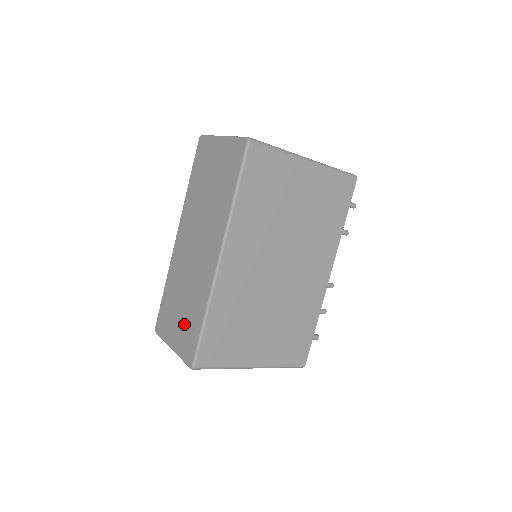
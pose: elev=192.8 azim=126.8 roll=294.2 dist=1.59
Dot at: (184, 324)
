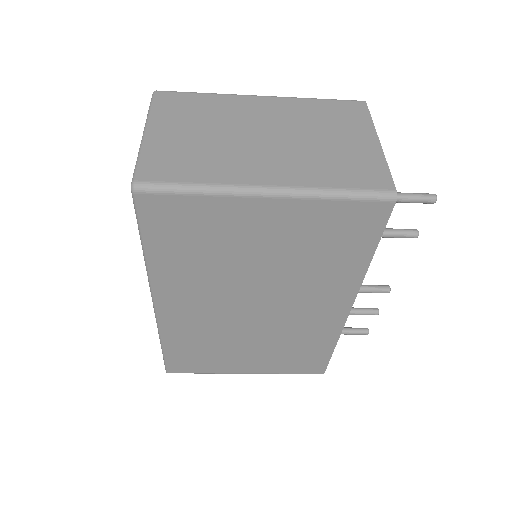
Dot at: occluded
